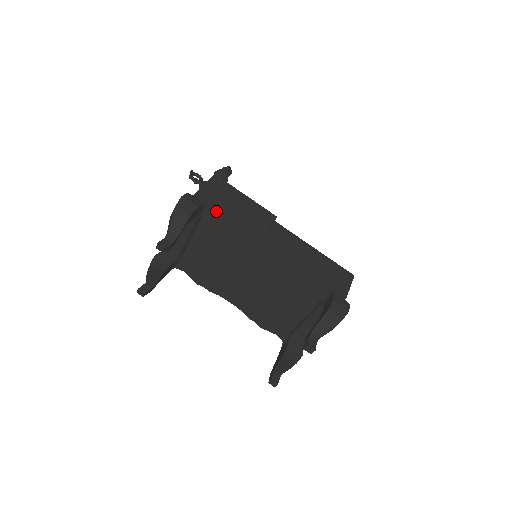
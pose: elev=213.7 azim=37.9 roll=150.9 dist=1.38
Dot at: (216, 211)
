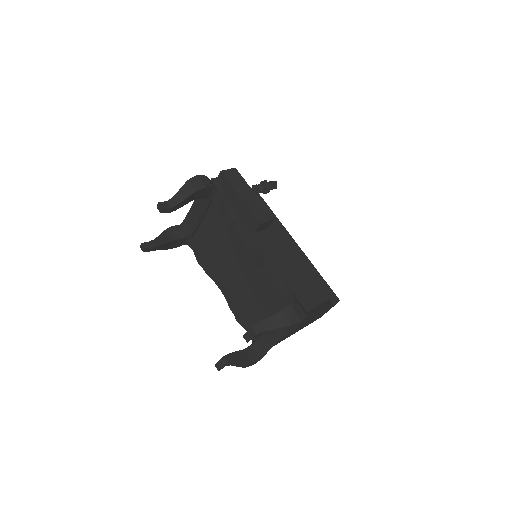
Dot at: (224, 198)
